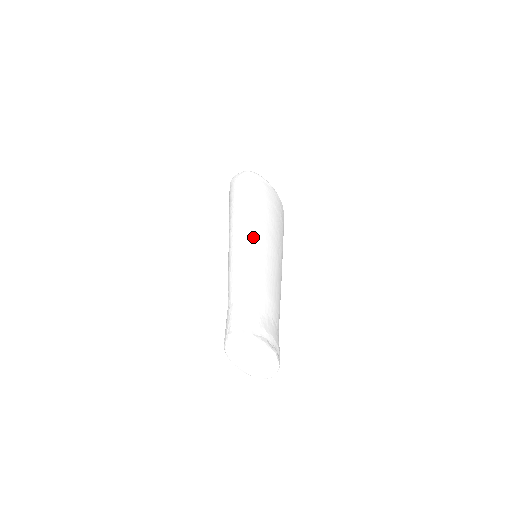
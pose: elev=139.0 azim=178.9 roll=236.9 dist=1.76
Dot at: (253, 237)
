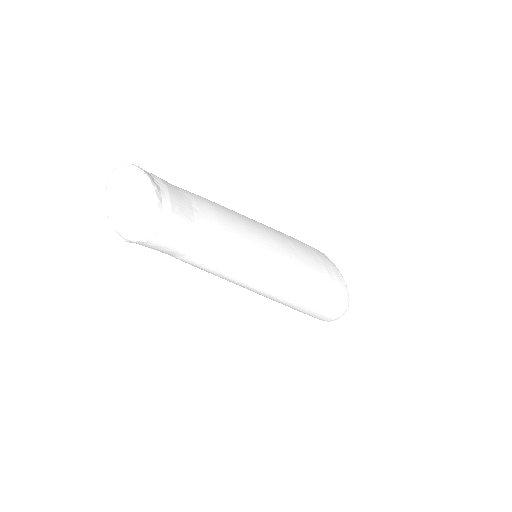
Dot at: occluded
